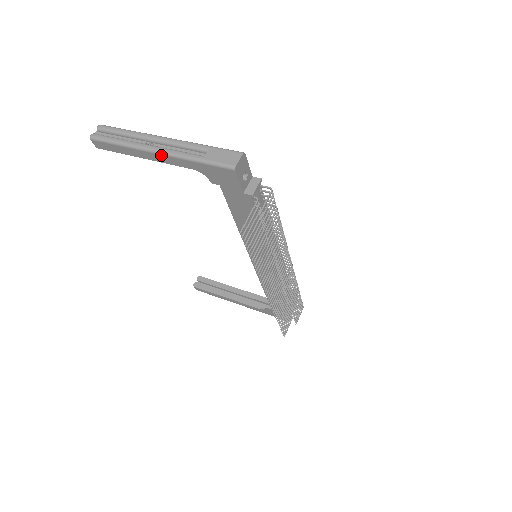
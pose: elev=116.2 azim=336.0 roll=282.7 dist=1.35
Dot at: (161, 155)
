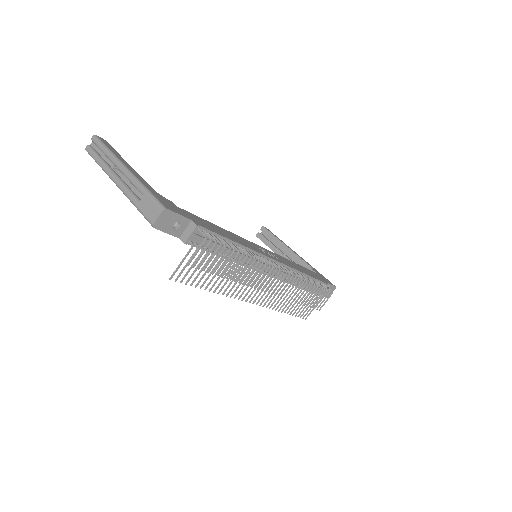
Dot at: (118, 187)
